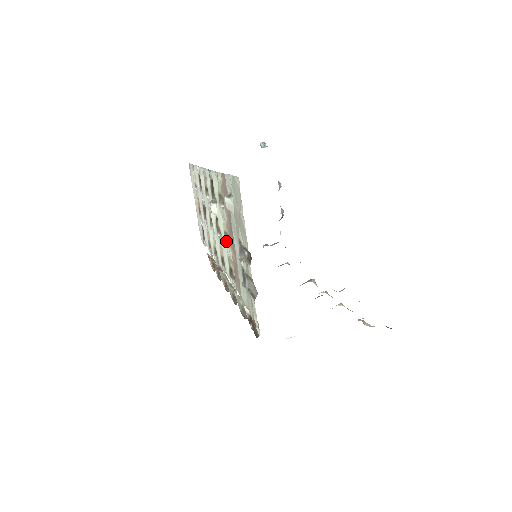
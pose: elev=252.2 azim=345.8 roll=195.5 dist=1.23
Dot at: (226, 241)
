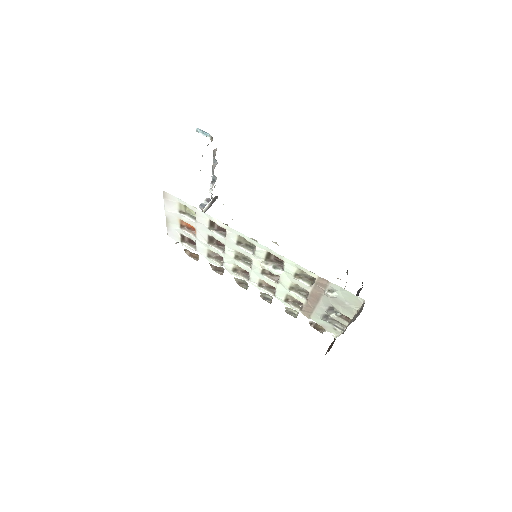
Dot at: (291, 290)
